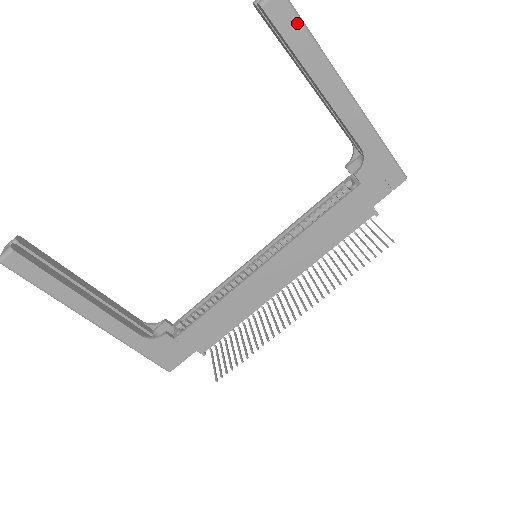
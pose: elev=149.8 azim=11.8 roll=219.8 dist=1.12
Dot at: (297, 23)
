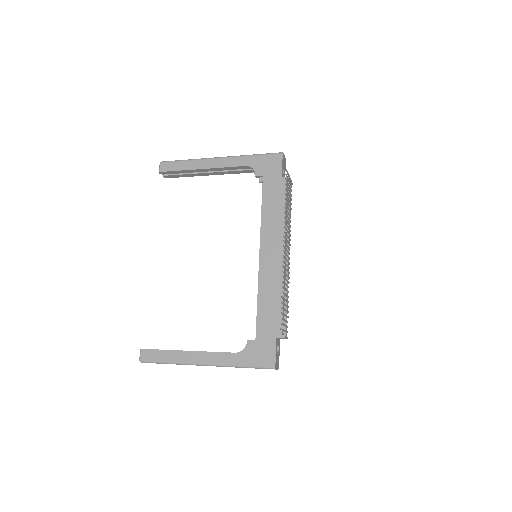
Dot at: (175, 163)
